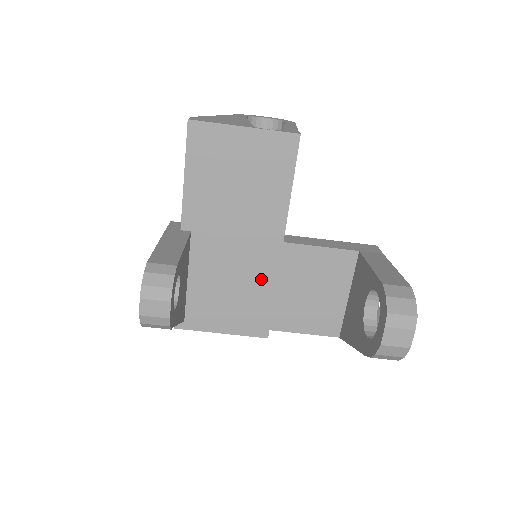
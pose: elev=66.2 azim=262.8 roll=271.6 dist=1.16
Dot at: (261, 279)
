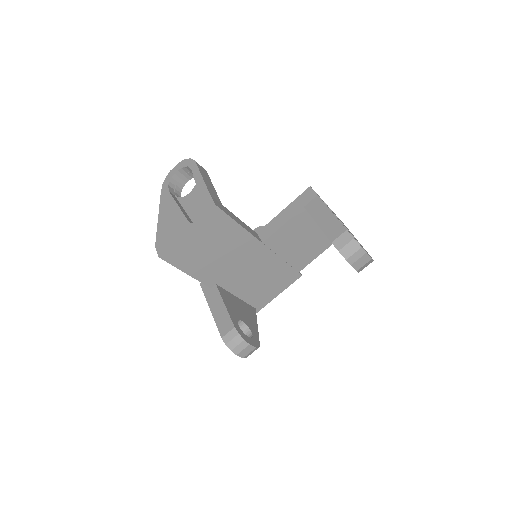
Dot at: (270, 264)
